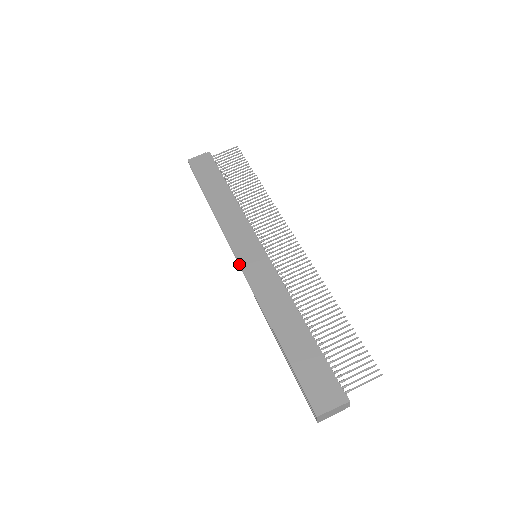
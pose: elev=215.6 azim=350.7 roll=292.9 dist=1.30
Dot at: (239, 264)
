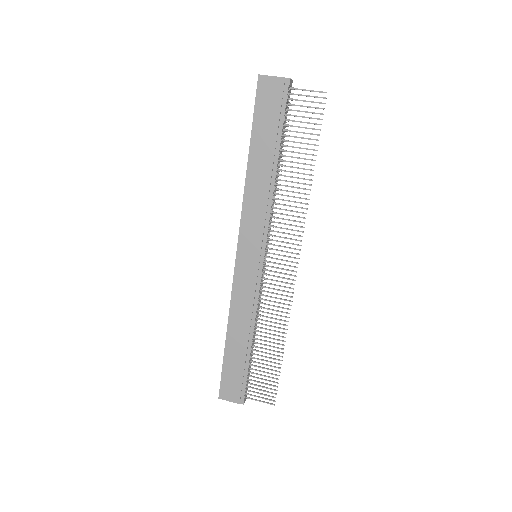
Dot at: occluded
